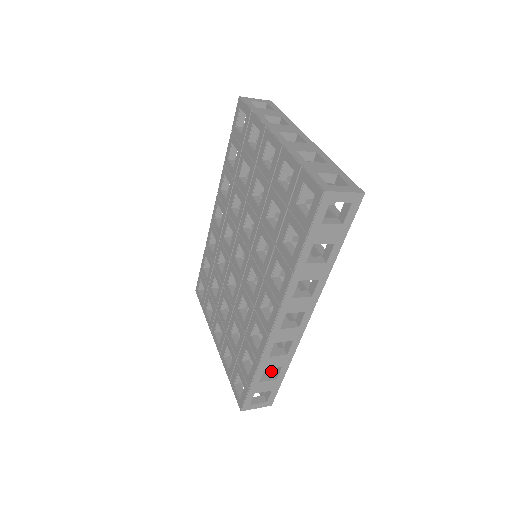
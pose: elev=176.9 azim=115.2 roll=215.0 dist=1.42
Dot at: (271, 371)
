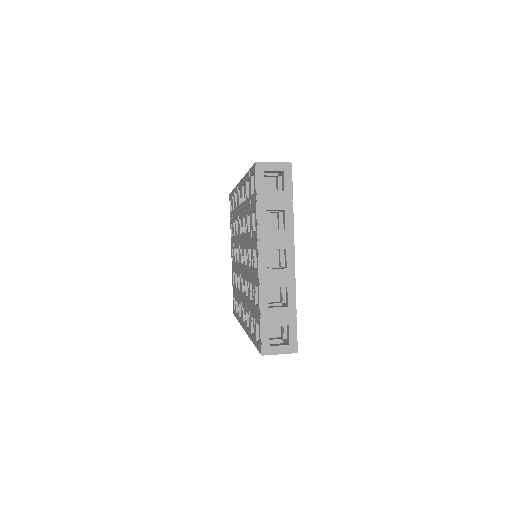
Dot at: occluded
